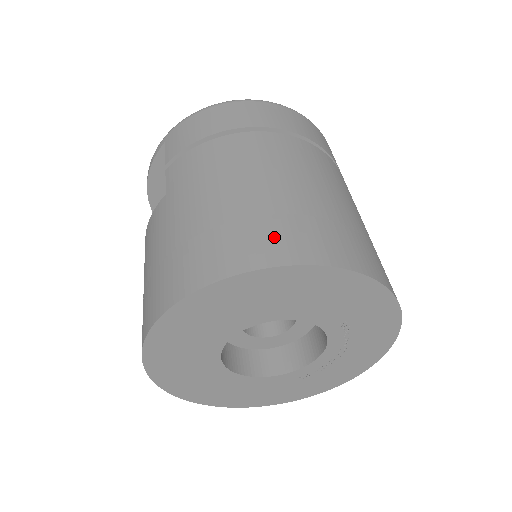
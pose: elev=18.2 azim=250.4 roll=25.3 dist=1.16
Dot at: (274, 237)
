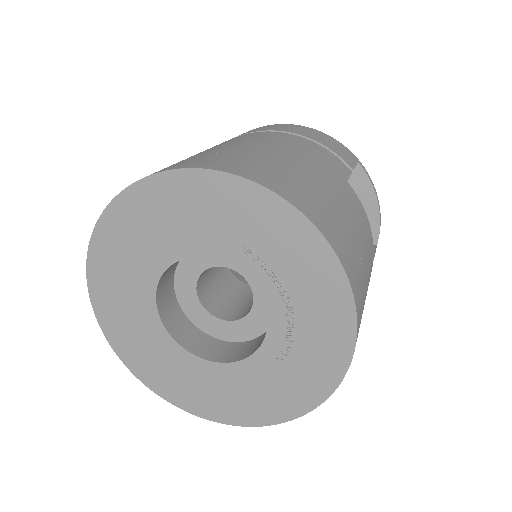
Dot at: occluded
